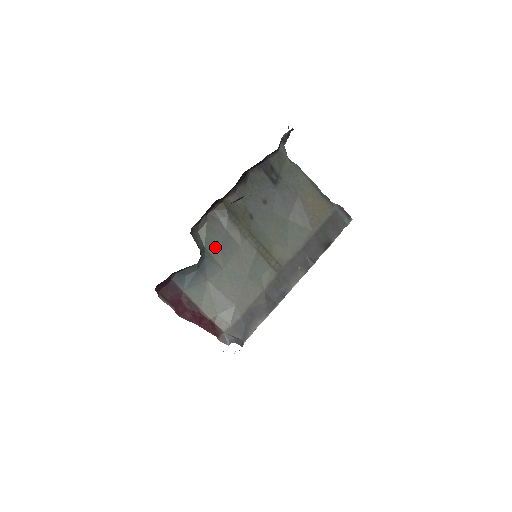
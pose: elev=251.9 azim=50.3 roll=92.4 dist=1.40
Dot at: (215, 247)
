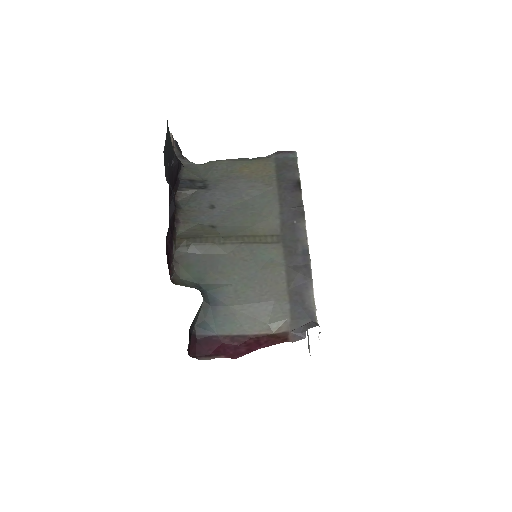
Dot at: (207, 275)
